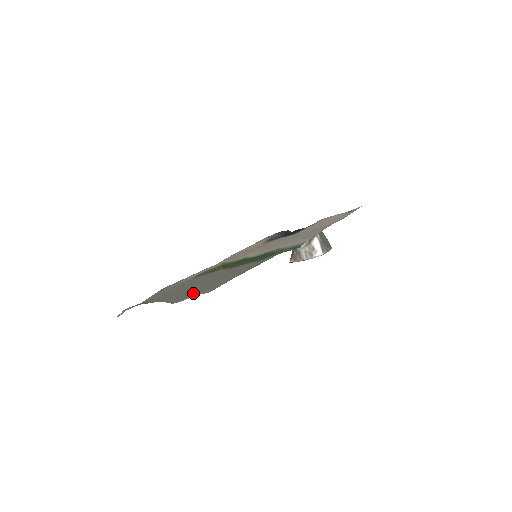
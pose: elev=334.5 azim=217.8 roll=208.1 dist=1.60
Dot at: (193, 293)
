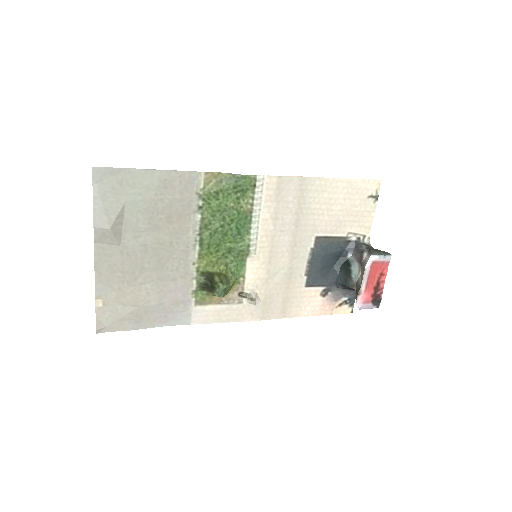
Dot at: (118, 221)
